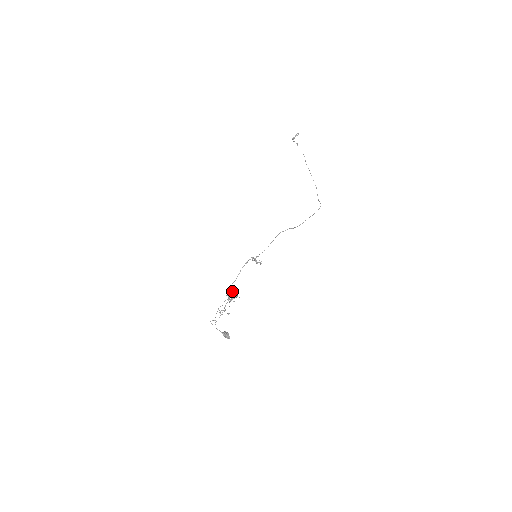
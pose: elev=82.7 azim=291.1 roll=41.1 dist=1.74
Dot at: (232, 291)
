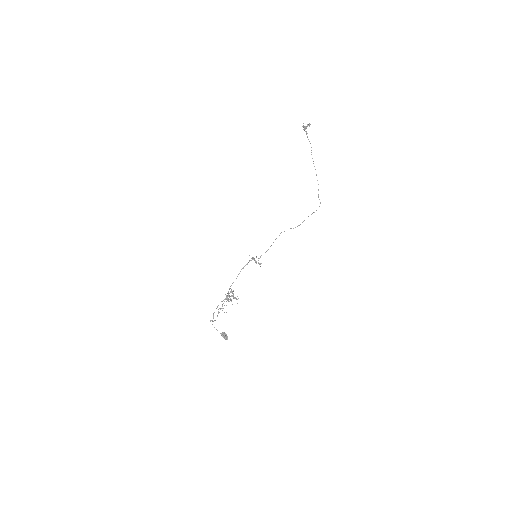
Dot at: (231, 290)
